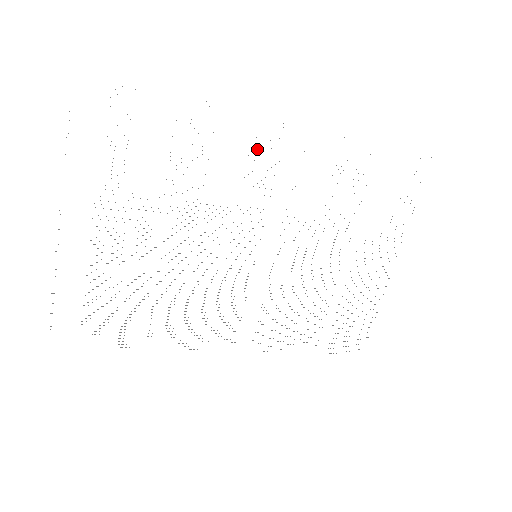
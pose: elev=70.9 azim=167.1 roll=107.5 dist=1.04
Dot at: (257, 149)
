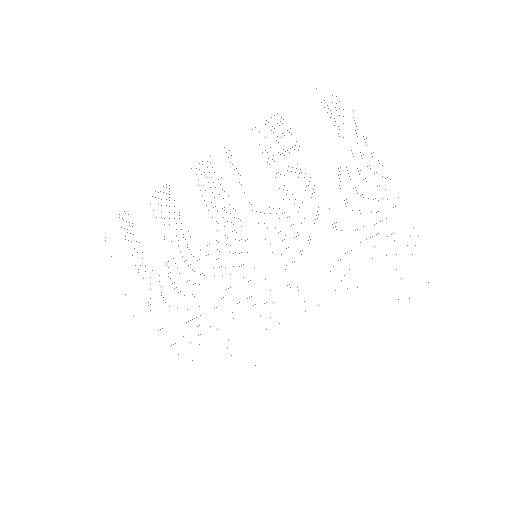
Dot at: occluded
